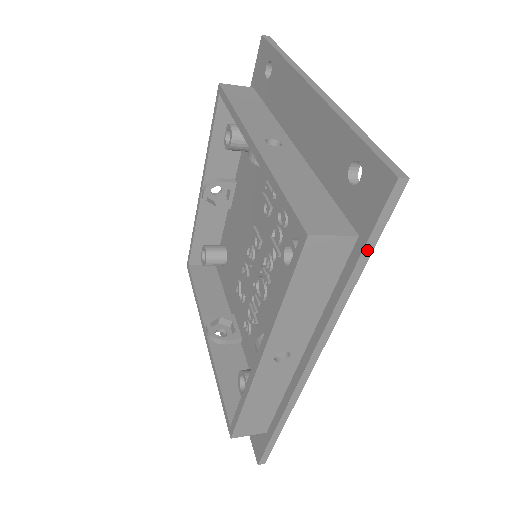
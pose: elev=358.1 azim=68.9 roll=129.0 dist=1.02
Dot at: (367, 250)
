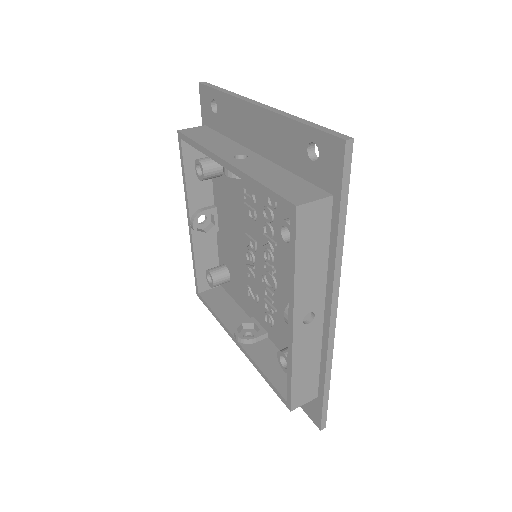
Dot at: (343, 203)
